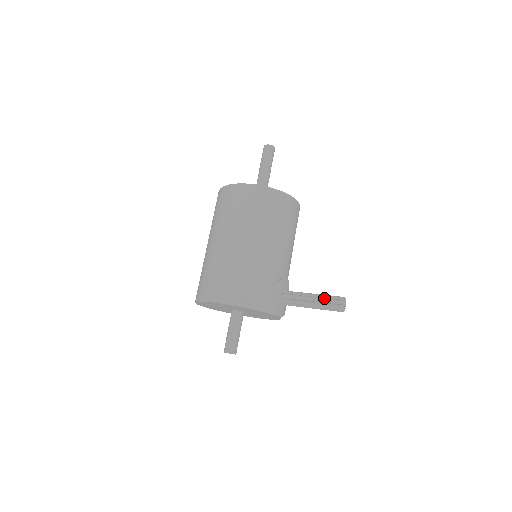
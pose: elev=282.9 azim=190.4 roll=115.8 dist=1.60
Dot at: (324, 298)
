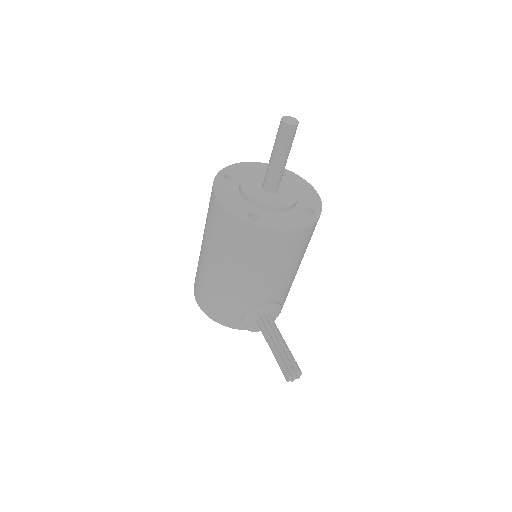
Dot at: (279, 359)
